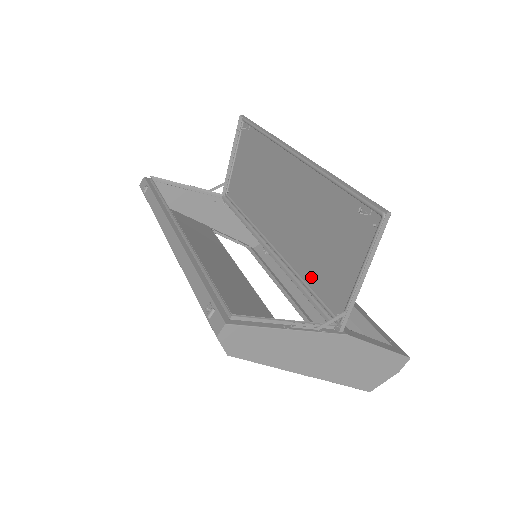
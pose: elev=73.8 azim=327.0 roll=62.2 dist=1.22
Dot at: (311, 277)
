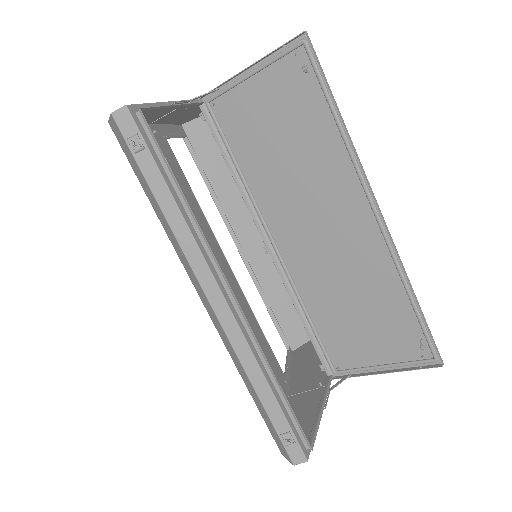
Dot at: (321, 321)
